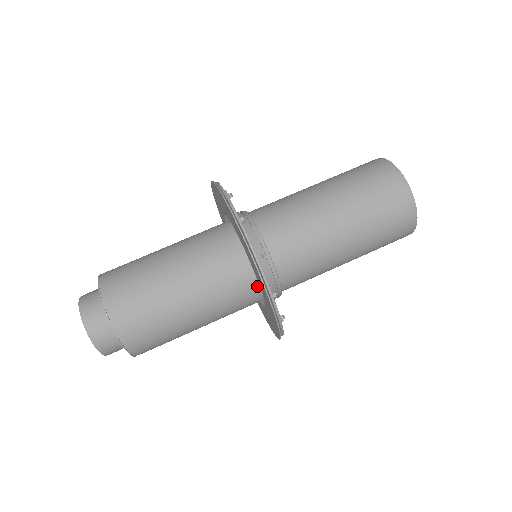
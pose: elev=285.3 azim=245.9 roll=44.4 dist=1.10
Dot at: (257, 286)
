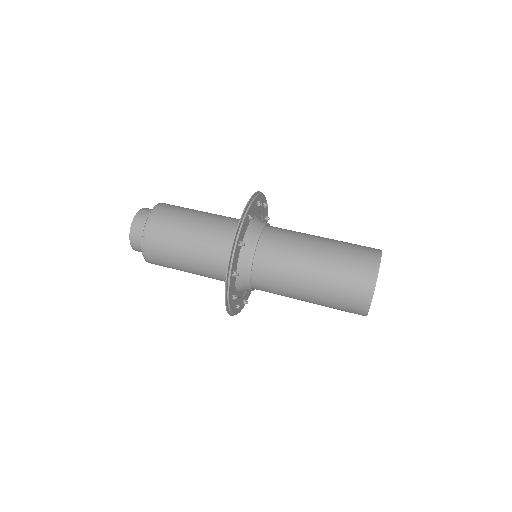
Dot at: occluded
